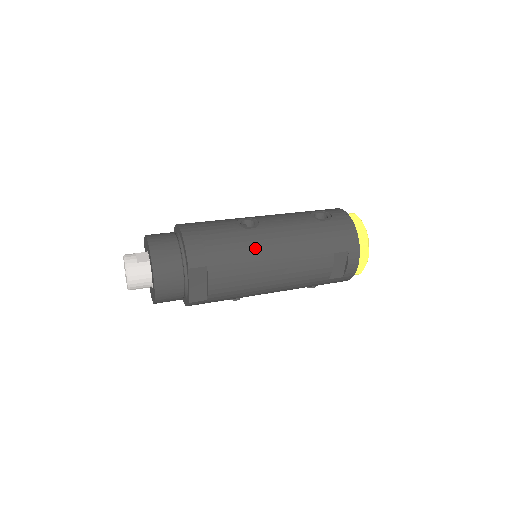
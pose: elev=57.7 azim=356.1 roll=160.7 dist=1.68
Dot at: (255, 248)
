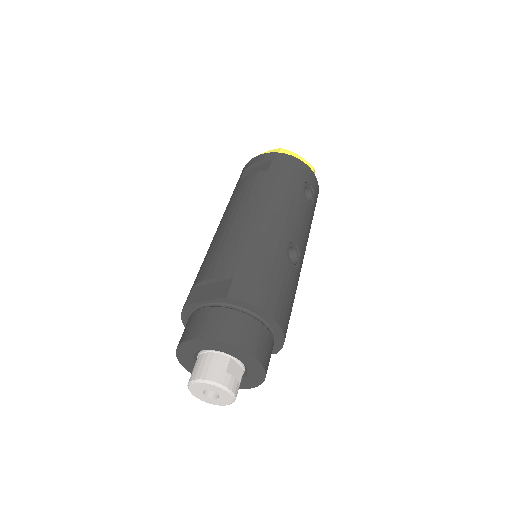
Dot at: occluded
